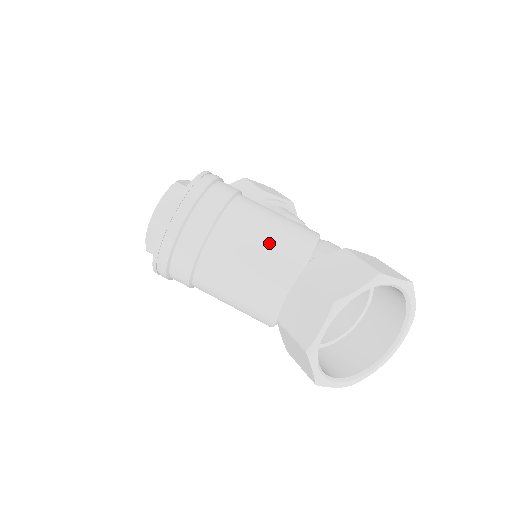
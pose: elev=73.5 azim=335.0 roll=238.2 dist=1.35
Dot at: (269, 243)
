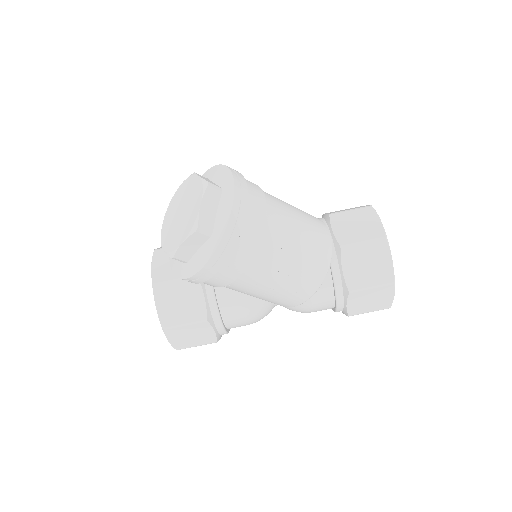
Dot at: occluded
